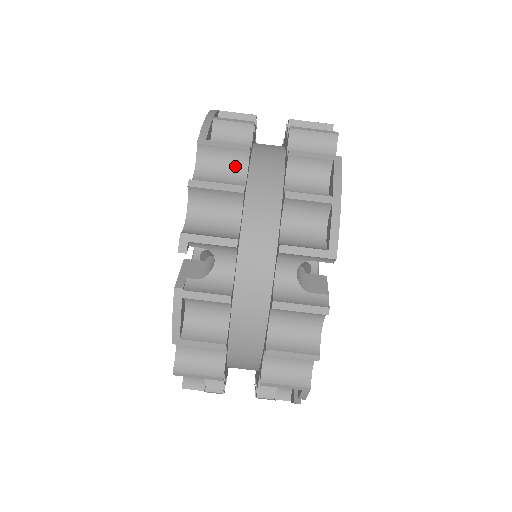
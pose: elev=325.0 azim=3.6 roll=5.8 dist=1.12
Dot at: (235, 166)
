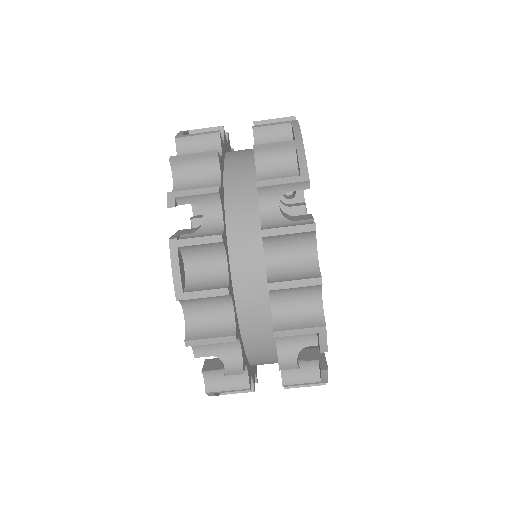
Dot at: (210, 149)
